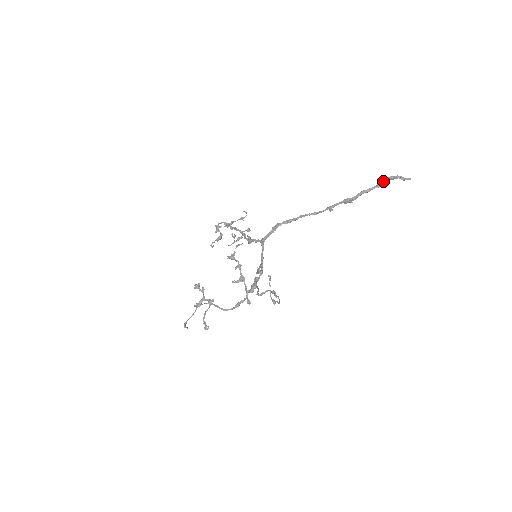
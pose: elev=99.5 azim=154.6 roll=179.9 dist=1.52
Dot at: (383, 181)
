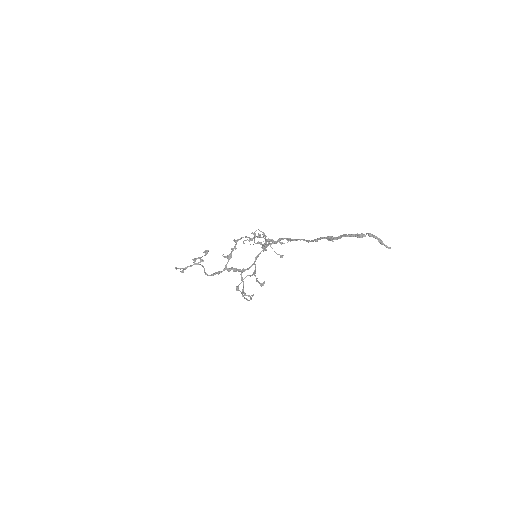
Dot at: (362, 233)
